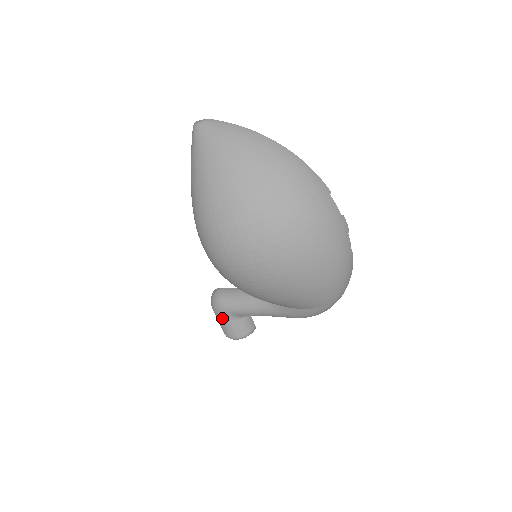
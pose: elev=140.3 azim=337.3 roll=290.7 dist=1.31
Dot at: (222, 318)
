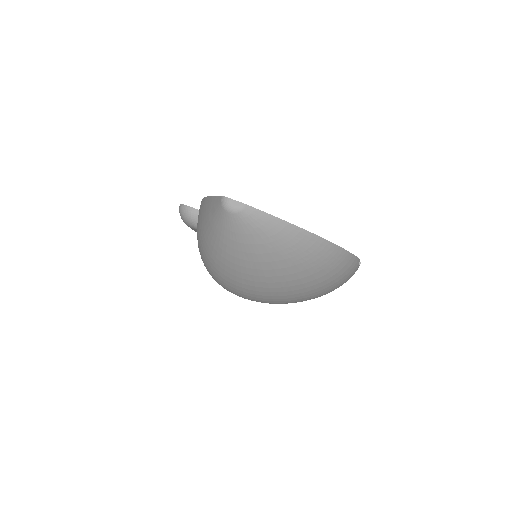
Dot at: occluded
